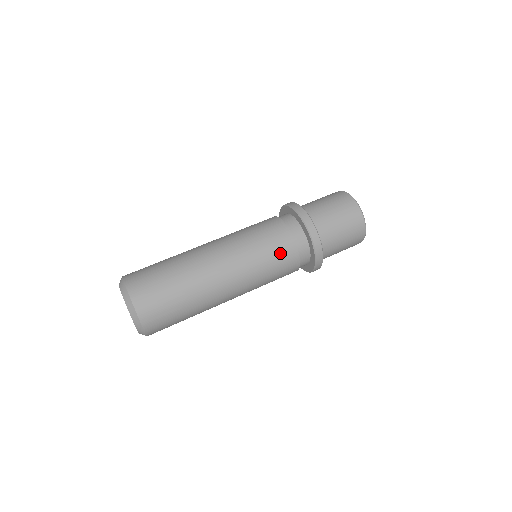
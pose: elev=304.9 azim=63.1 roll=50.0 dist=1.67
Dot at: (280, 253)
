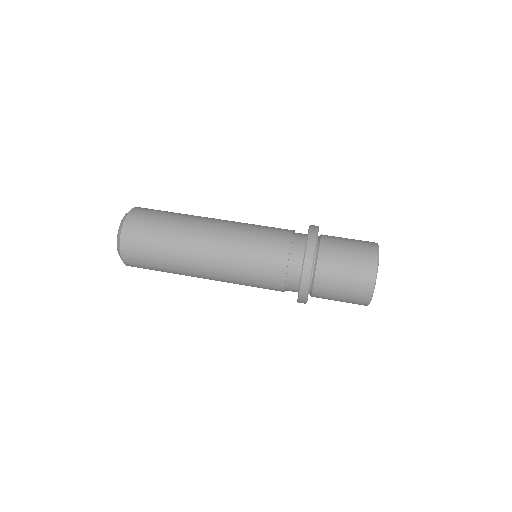
Dot at: (271, 241)
